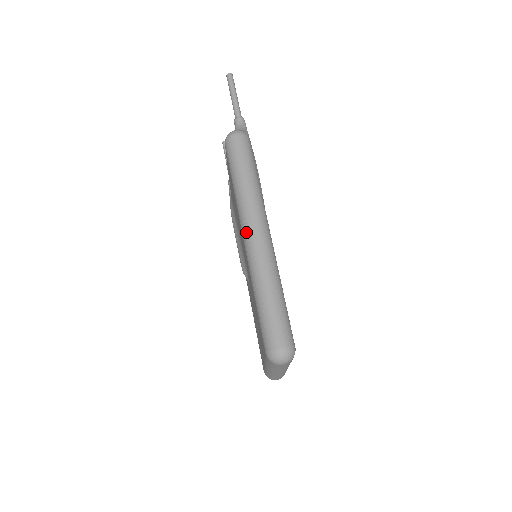
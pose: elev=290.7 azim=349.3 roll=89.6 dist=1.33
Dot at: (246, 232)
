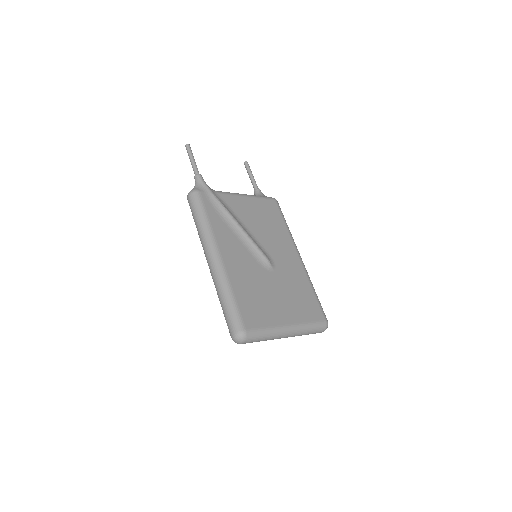
Dot at: (207, 262)
